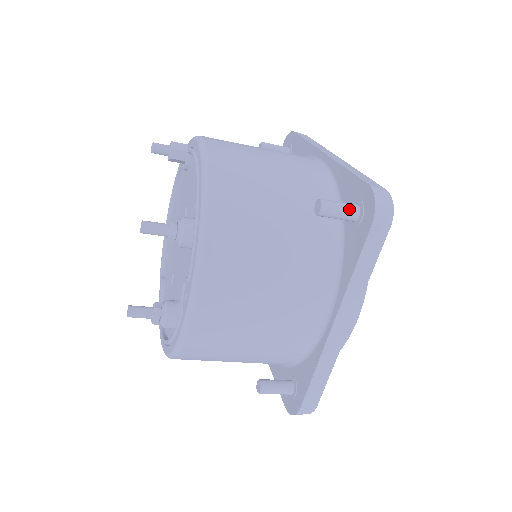
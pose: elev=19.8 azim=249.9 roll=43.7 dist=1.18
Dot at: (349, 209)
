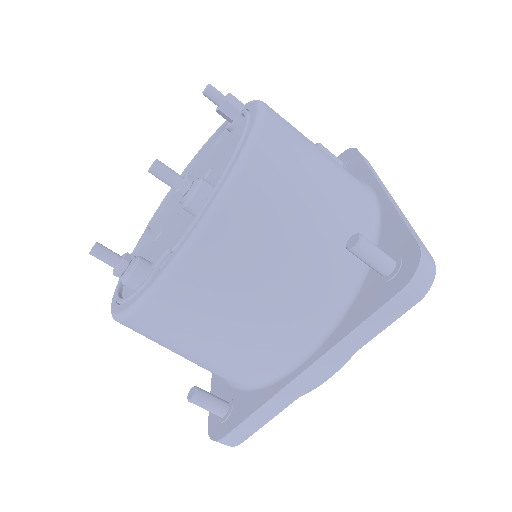
Dot at: (385, 260)
